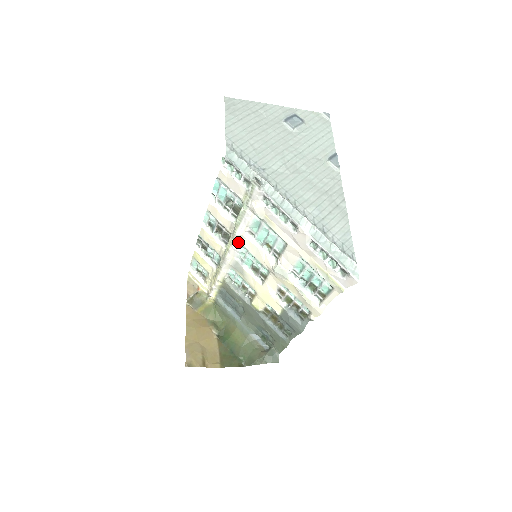
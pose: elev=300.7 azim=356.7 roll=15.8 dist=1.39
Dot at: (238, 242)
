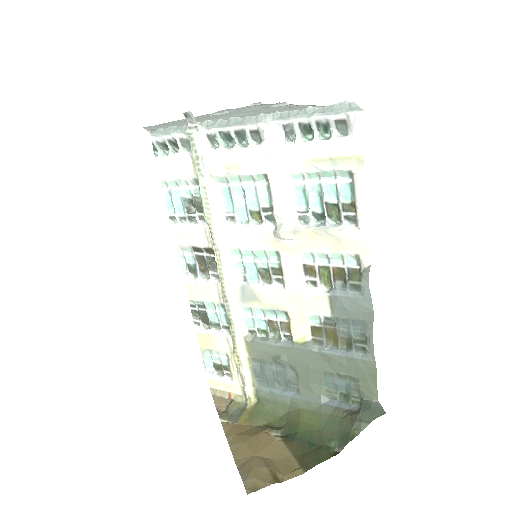
Dot at: (224, 248)
